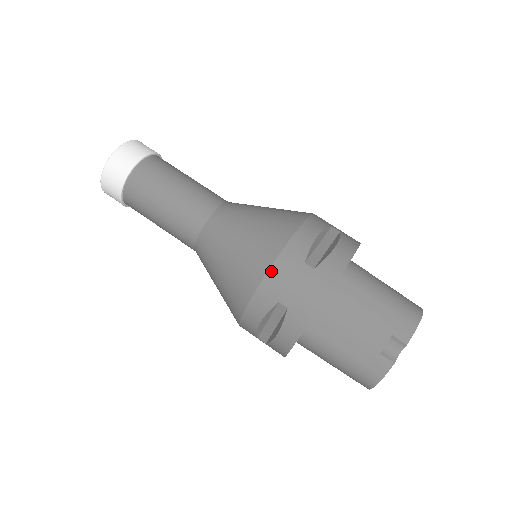
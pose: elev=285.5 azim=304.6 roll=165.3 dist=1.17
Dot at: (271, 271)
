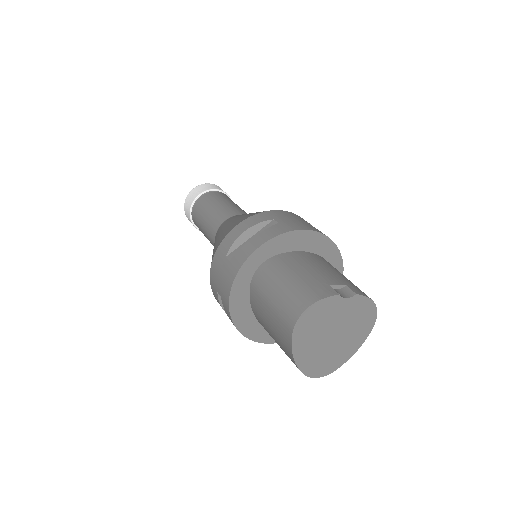
Dot at: (281, 211)
